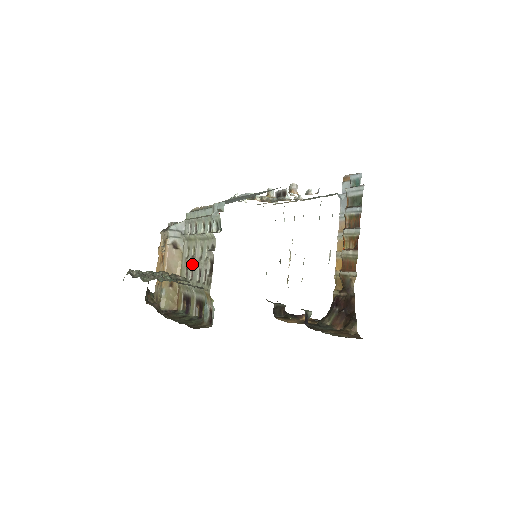
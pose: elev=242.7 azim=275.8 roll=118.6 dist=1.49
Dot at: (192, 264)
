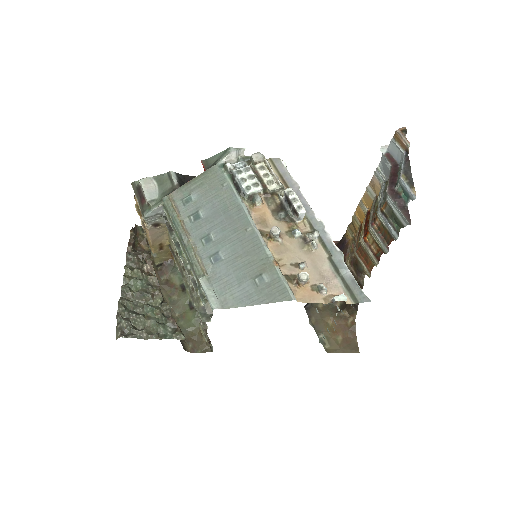
Dot at: occluded
